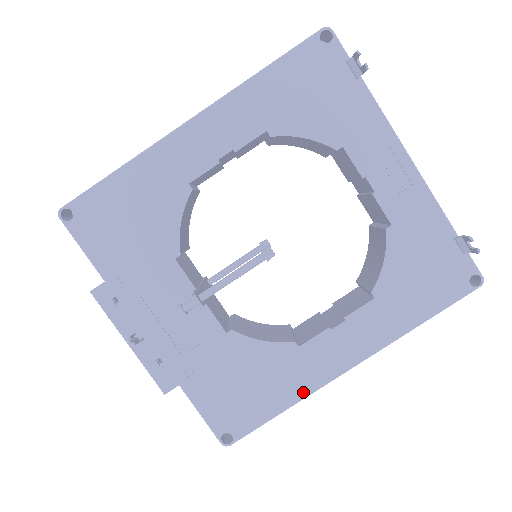
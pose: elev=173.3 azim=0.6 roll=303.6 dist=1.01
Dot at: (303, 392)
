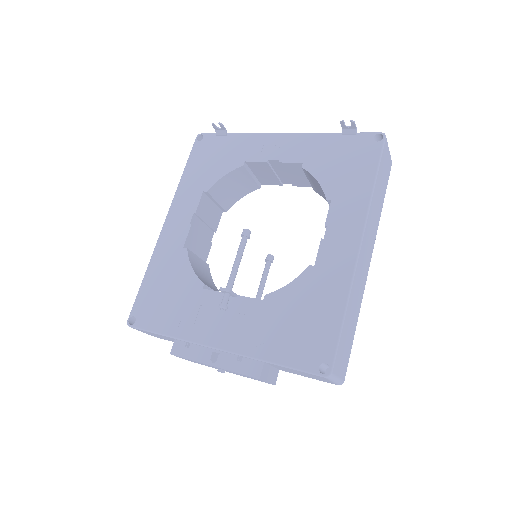
Dot at: (344, 289)
